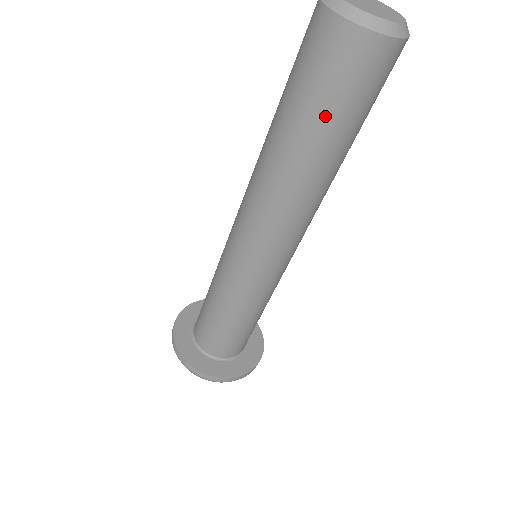
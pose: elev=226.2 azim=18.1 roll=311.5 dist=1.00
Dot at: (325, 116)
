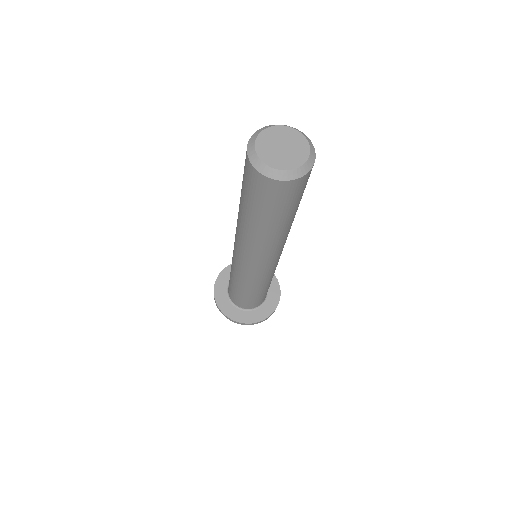
Dot at: (265, 213)
